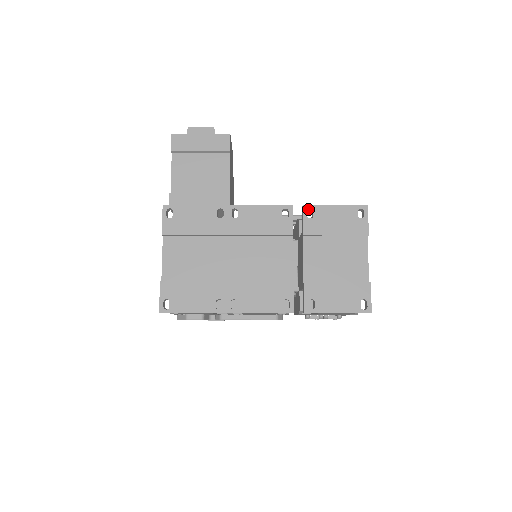
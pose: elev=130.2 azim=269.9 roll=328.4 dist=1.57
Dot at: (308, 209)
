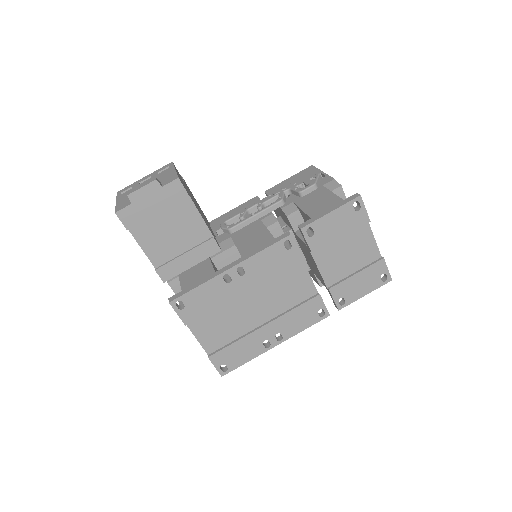
Dot at: (306, 228)
